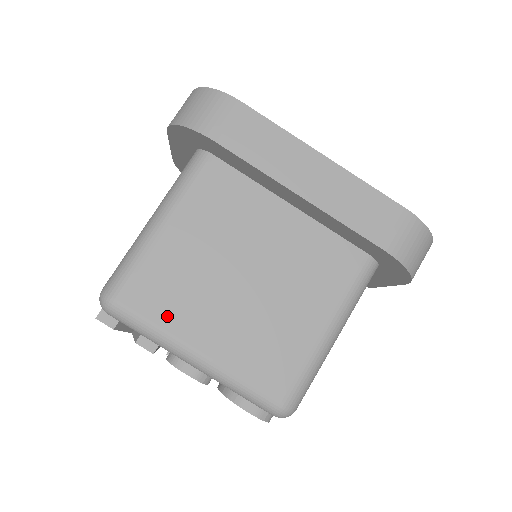
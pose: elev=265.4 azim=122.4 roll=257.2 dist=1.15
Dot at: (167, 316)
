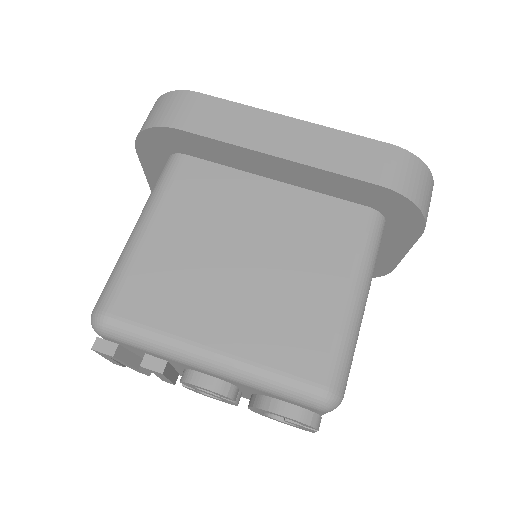
Dot at: (167, 318)
